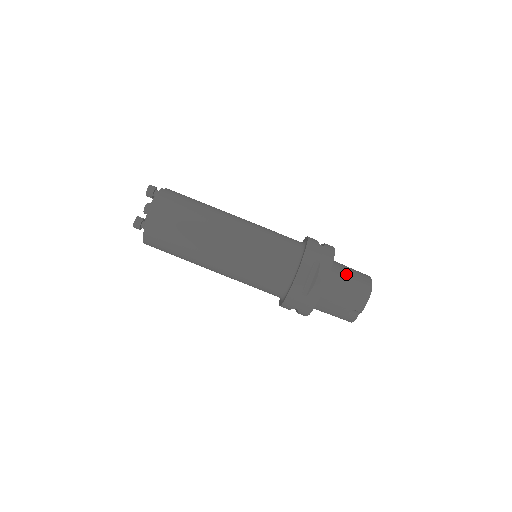
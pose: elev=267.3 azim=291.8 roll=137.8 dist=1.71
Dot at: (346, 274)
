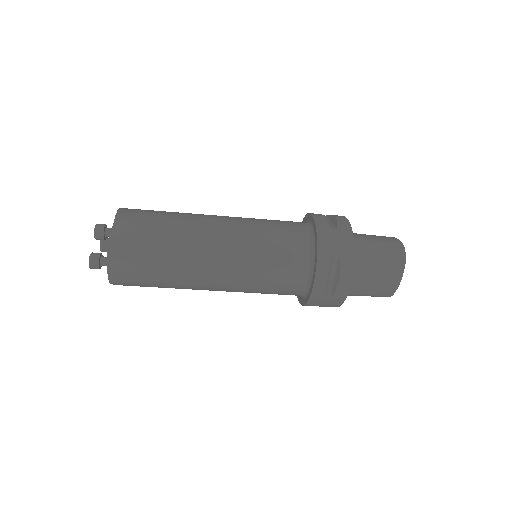
Dot at: (360, 295)
